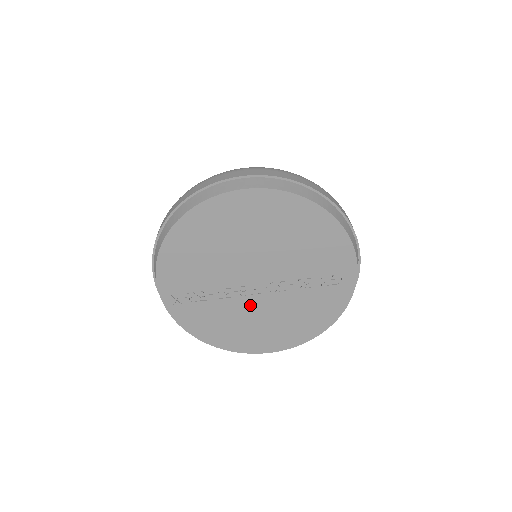
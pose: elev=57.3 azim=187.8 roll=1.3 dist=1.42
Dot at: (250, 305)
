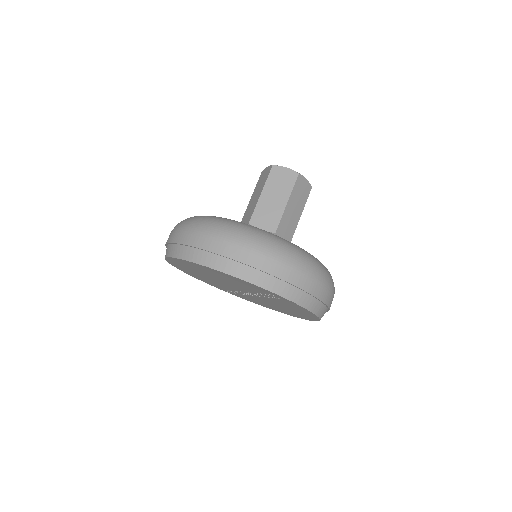
Dot at: (259, 299)
